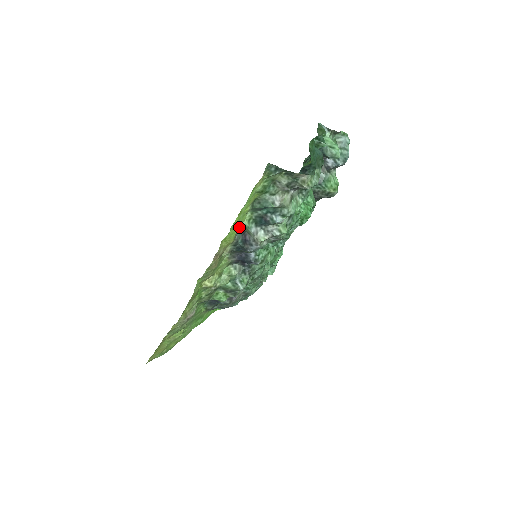
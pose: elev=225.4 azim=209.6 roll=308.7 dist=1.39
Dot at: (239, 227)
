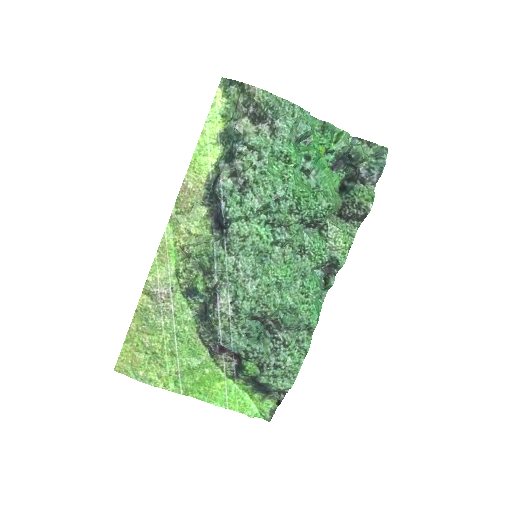
Dot at: (212, 165)
